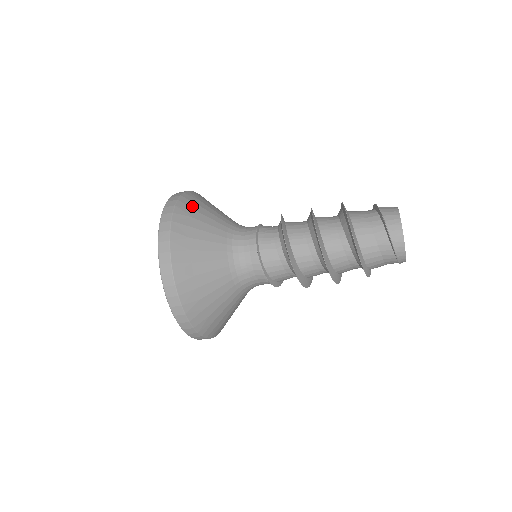
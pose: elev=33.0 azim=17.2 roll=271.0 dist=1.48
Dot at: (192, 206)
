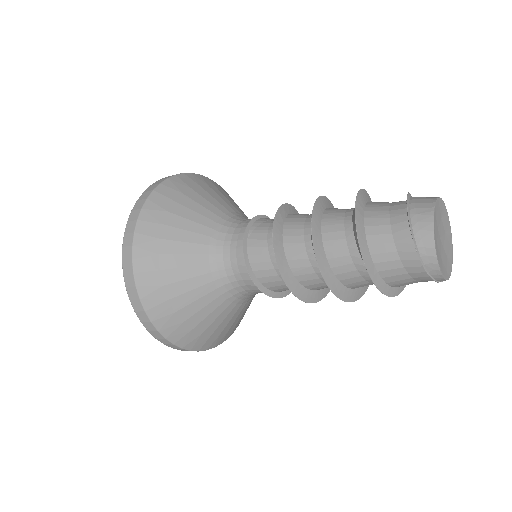
Dot at: (190, 184)
